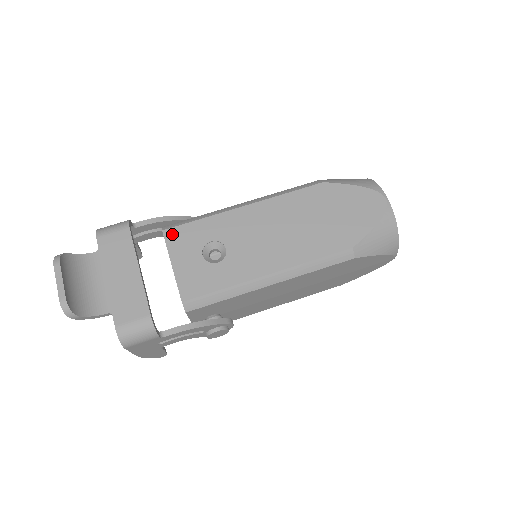
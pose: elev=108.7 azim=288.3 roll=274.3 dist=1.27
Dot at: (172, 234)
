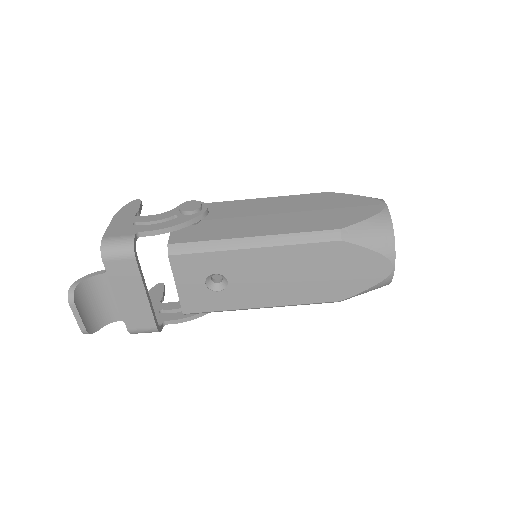
Dot at: (178, 261)
